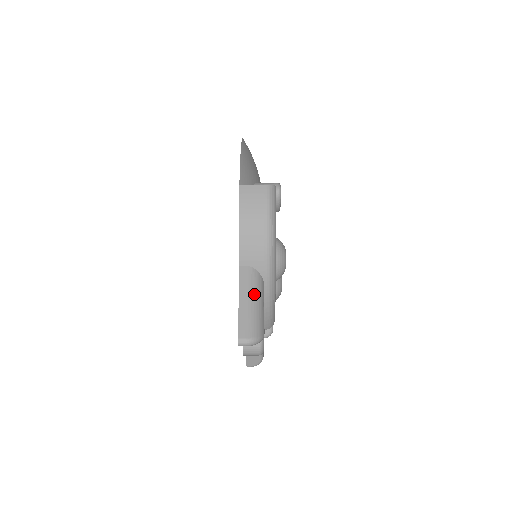
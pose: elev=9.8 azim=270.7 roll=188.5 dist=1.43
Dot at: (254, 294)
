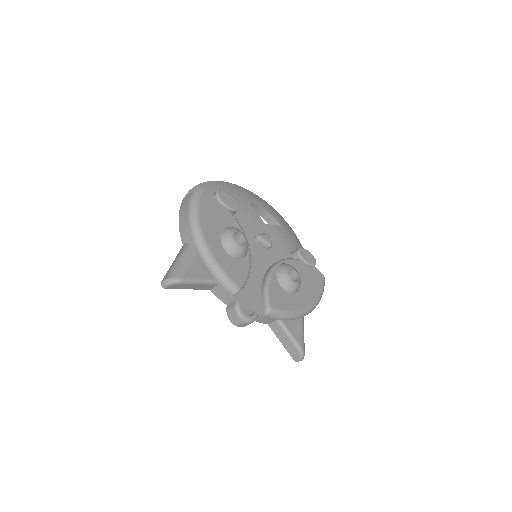
Dot at: (181, 256)
